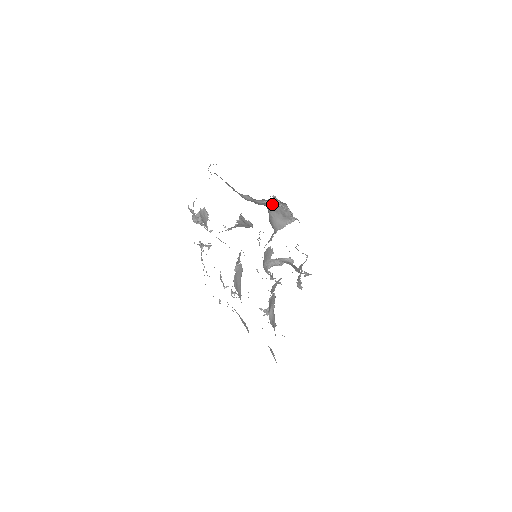
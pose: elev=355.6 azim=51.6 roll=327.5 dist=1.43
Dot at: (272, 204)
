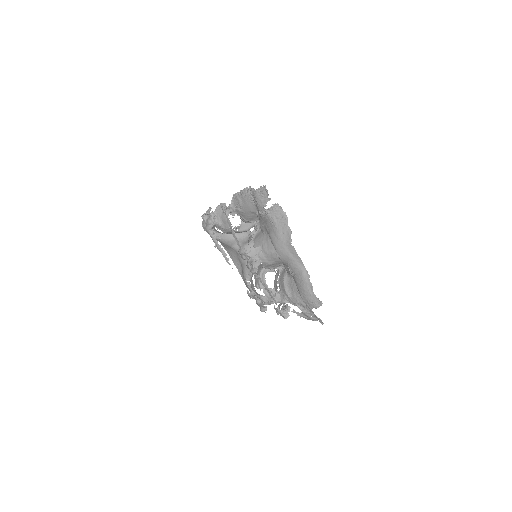
Dot at: (249, 248)
